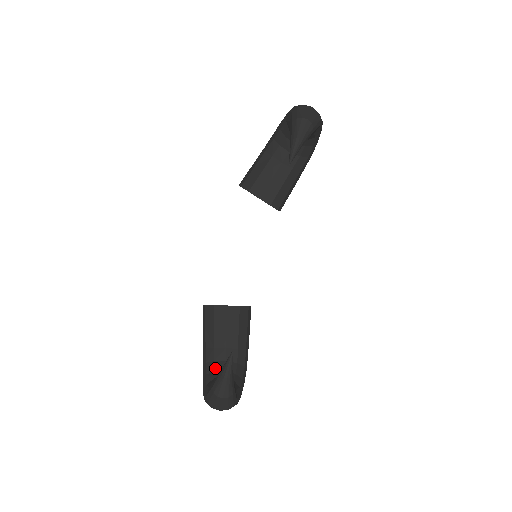
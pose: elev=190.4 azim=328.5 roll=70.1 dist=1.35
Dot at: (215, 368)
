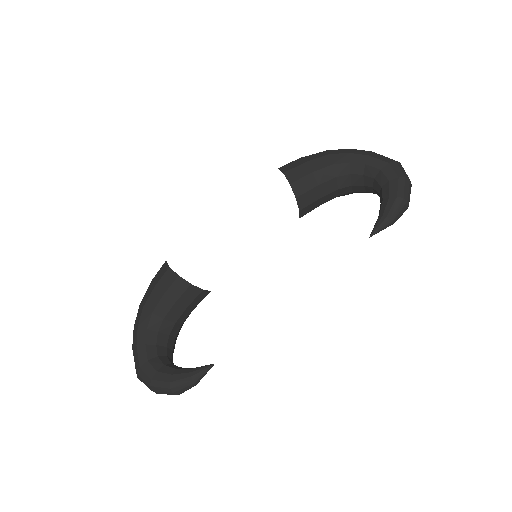
Dot at: (158, 341)
